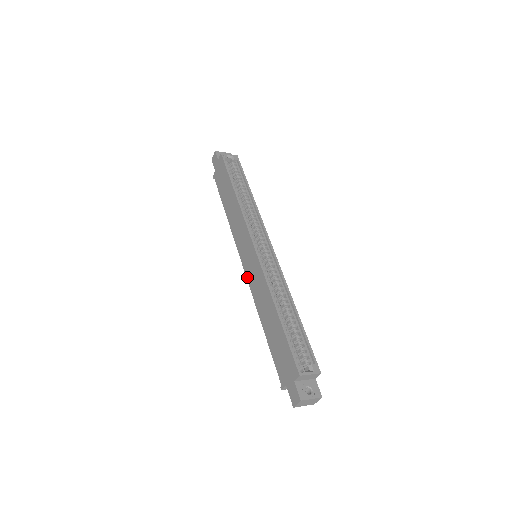
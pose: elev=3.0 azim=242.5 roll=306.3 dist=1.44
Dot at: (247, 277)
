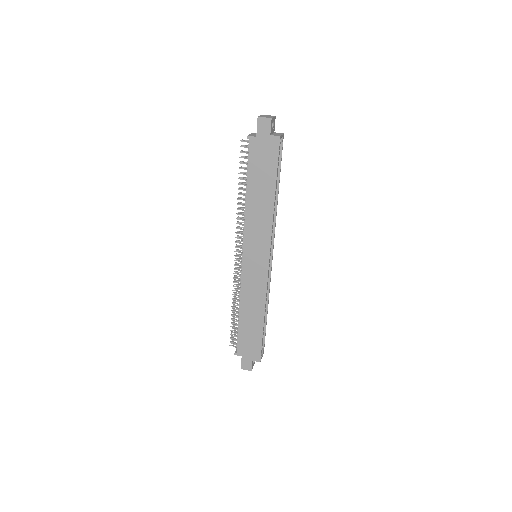
Dot at: (243, 273)
